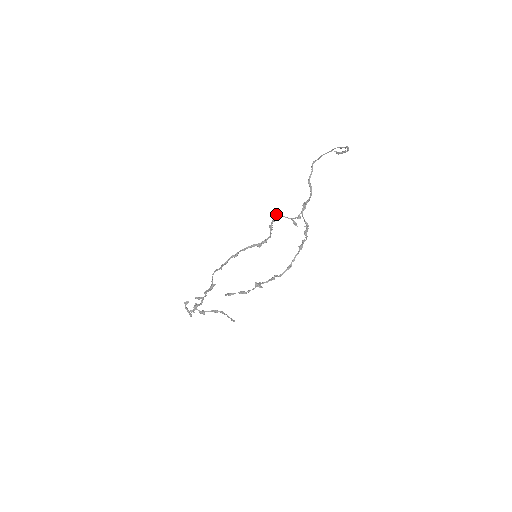
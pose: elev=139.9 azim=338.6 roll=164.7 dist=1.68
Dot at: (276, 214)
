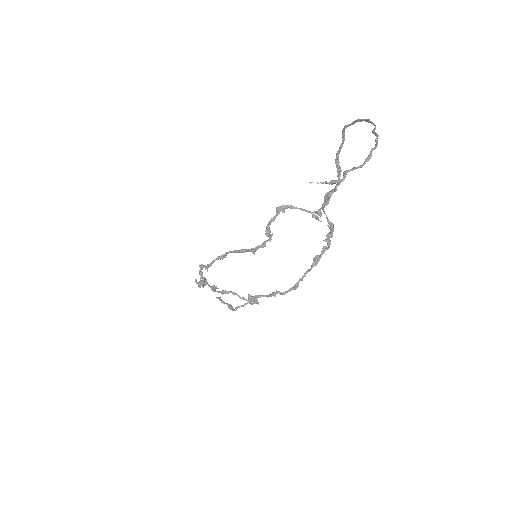
Dot at: (280, 206)
